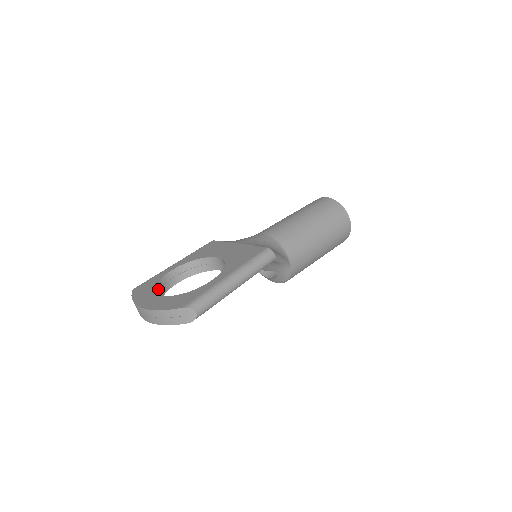
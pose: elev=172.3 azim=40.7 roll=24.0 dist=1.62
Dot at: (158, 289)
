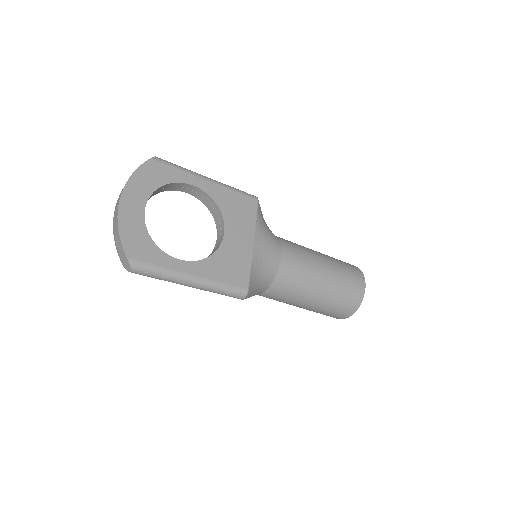
Dot at: (162, 187)
